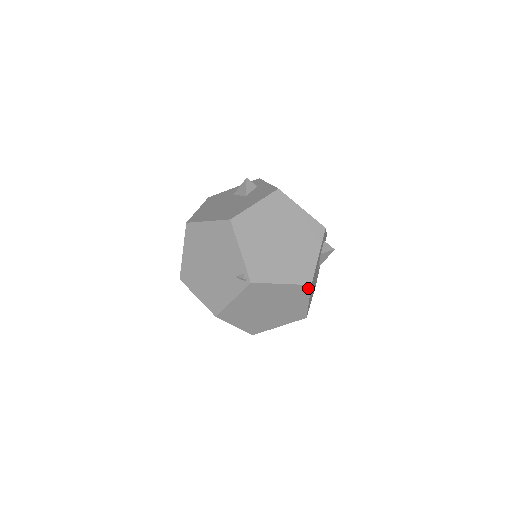
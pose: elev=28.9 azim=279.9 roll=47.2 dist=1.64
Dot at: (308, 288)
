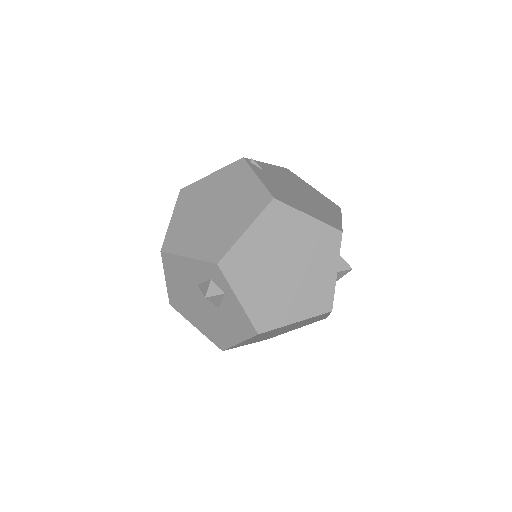
Dot at: occluded
